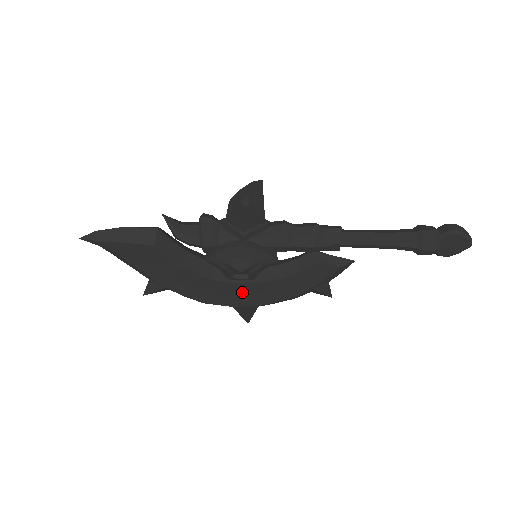
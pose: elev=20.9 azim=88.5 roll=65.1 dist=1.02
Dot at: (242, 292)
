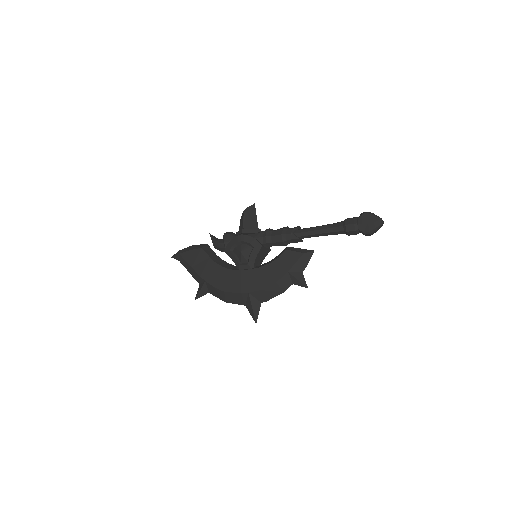
Dot at: (246, 278)
